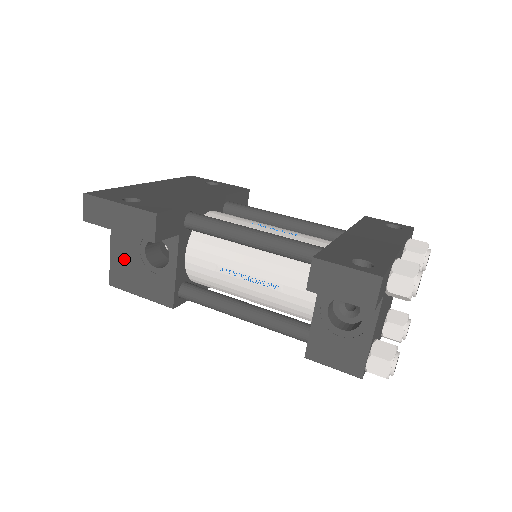
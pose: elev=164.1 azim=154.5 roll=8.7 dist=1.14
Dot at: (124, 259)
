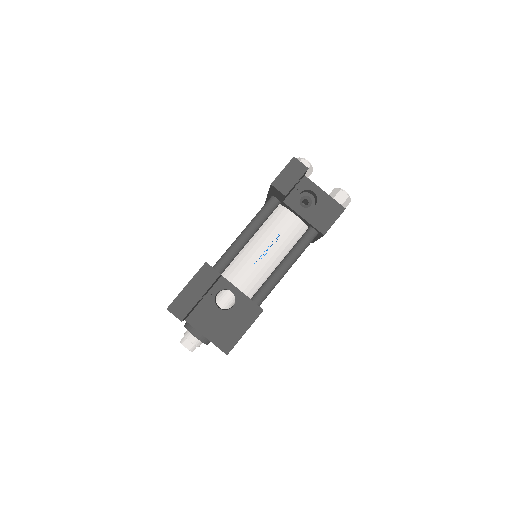
Dot at: (216, 329)
